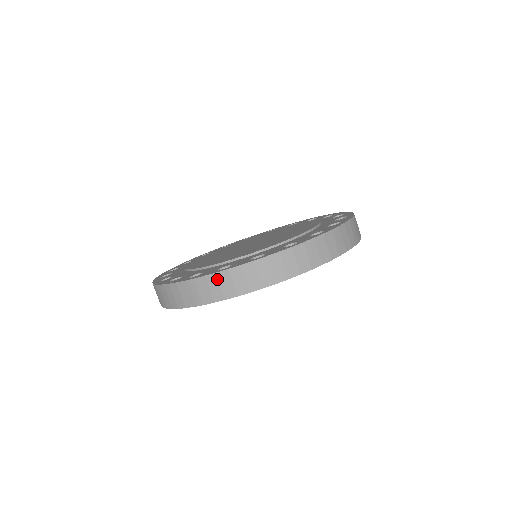
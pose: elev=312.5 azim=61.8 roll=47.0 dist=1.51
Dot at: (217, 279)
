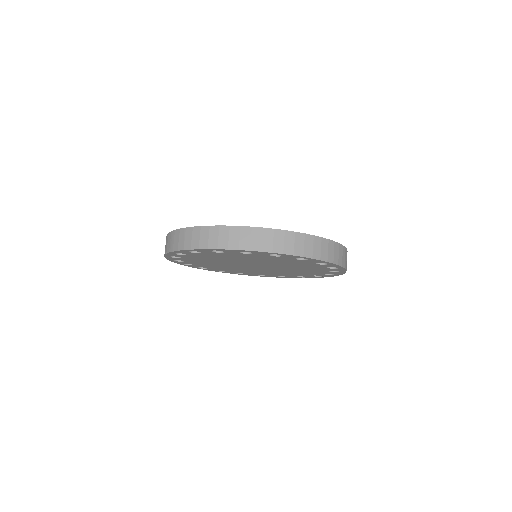
Dot at: (185, 233)
